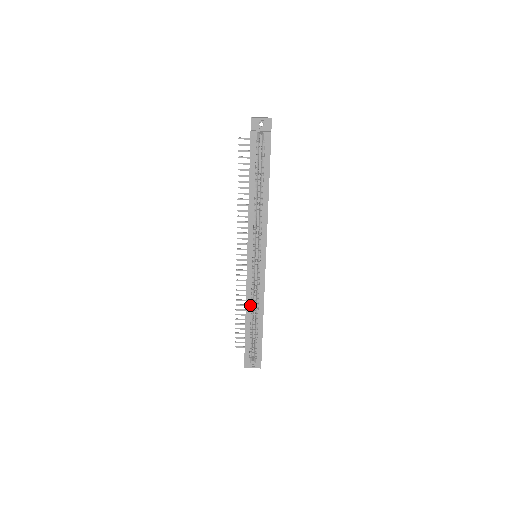
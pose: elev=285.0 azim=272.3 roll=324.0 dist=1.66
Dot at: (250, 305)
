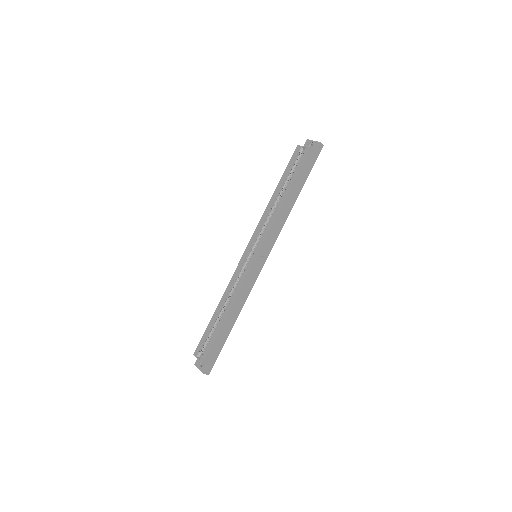
Dot at: (226, 296)
